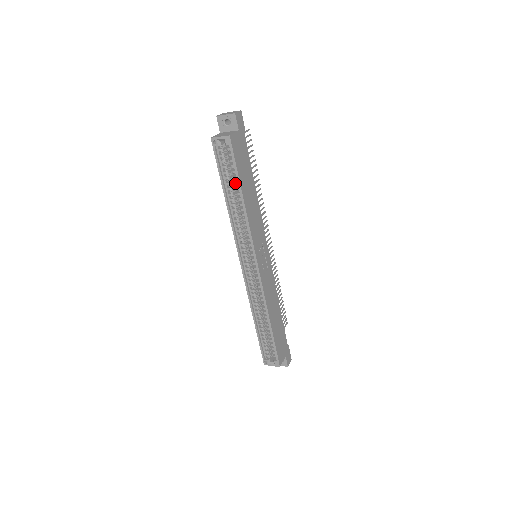
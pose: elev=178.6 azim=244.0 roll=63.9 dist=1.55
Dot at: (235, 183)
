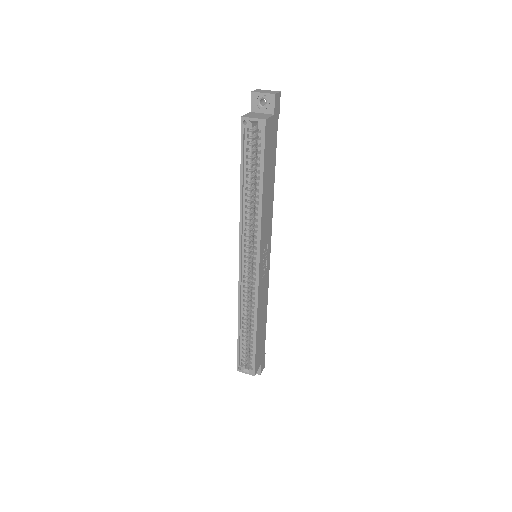
Dot at: (257, 174)
